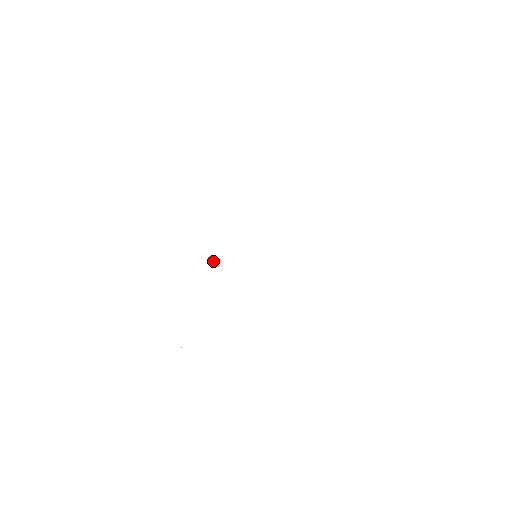
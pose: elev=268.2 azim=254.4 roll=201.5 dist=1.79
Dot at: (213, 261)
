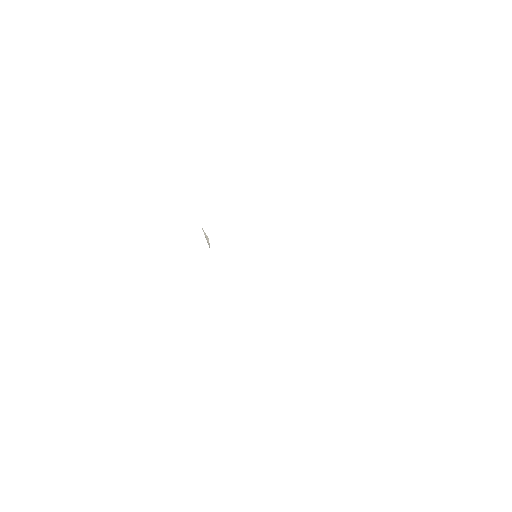
Dot at: (207, 238)
